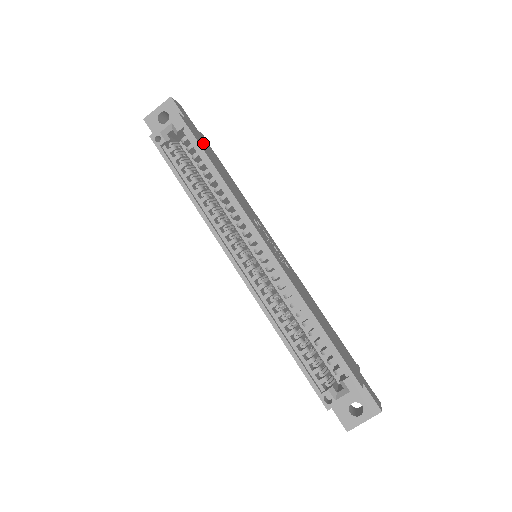
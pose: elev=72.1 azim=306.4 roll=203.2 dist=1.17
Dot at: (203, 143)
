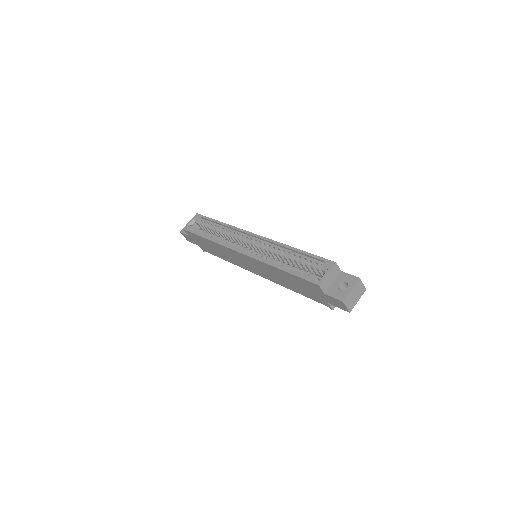
Dot at: occluded
